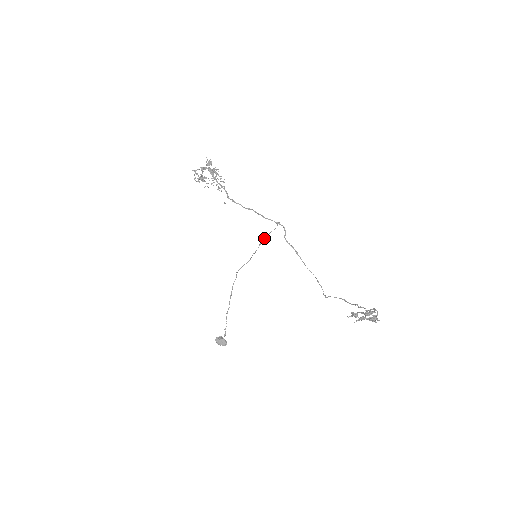
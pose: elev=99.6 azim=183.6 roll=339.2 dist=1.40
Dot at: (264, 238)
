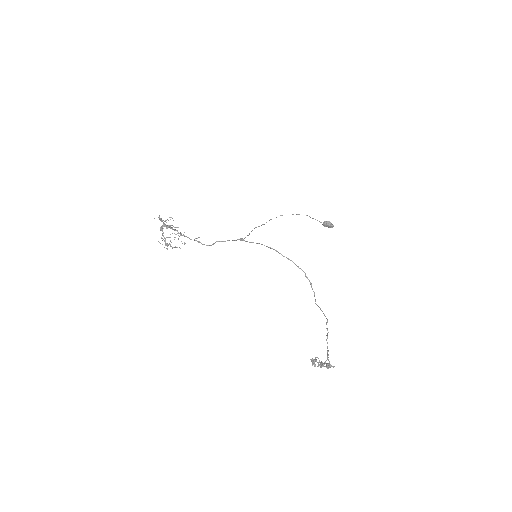
Dot at: occluded
